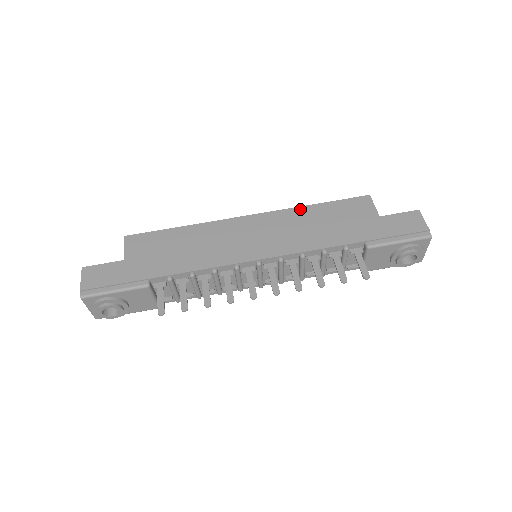
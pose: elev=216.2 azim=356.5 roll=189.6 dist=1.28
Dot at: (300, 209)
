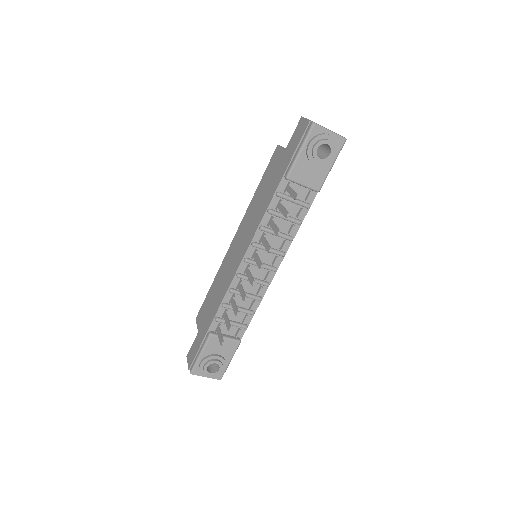
Dot at: (251, 202)
